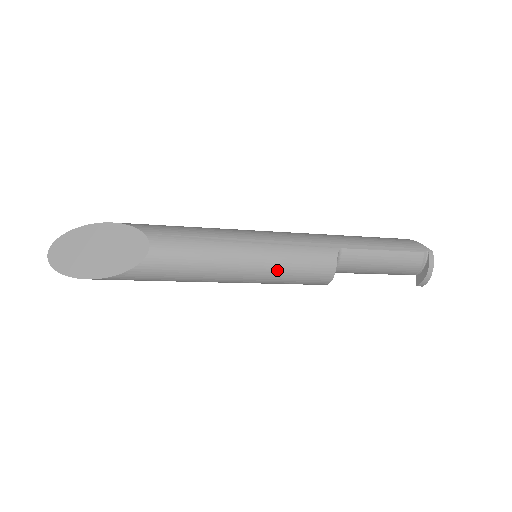
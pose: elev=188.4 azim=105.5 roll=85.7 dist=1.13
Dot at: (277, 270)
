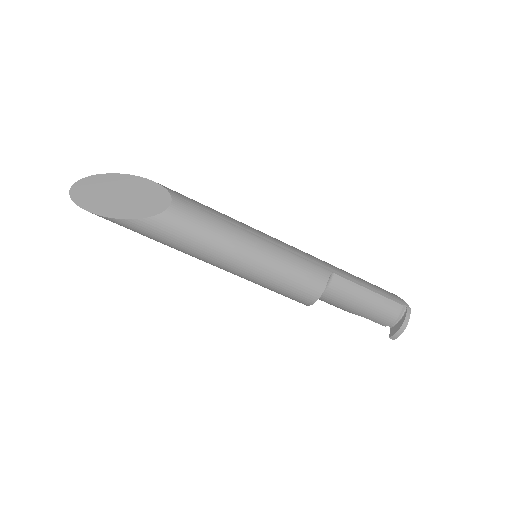
Dot at: (273, 270)
